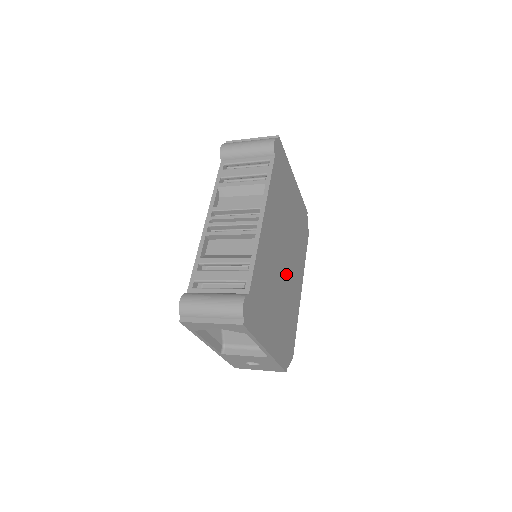
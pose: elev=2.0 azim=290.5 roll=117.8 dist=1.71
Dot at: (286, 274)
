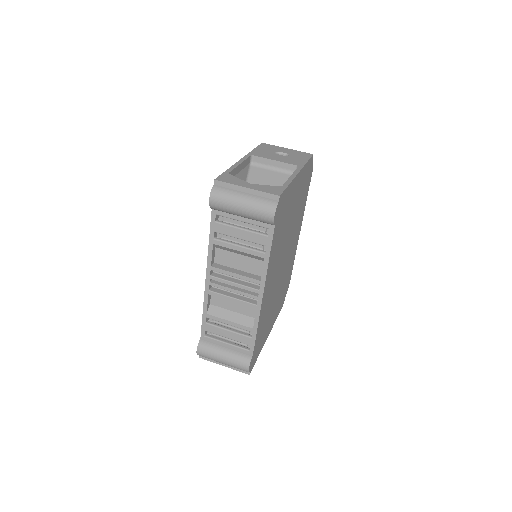
Dot at: (285, 262)
